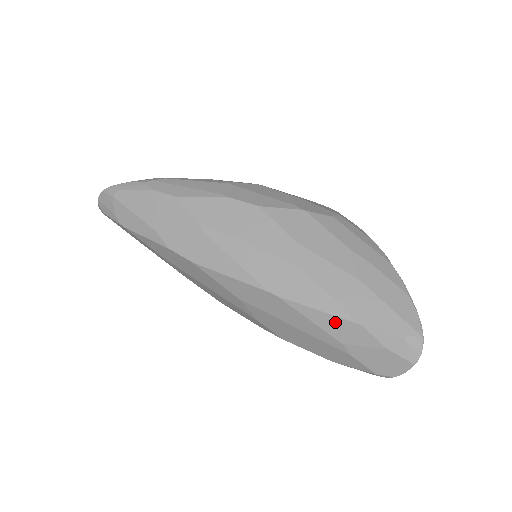
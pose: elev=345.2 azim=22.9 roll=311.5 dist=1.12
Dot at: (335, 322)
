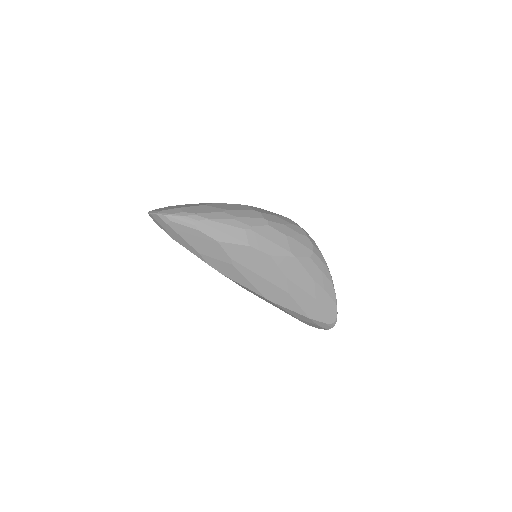
Dot at: (297, 314)
